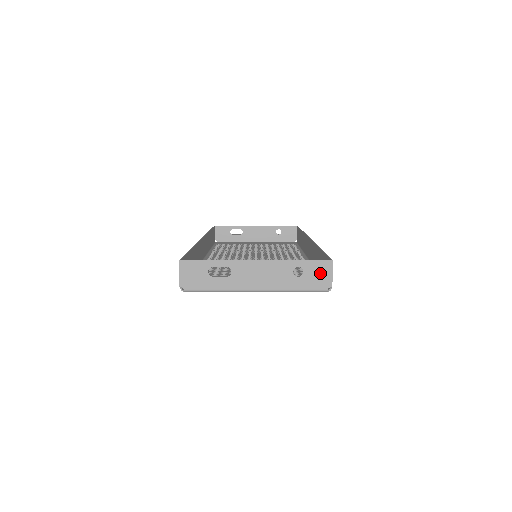
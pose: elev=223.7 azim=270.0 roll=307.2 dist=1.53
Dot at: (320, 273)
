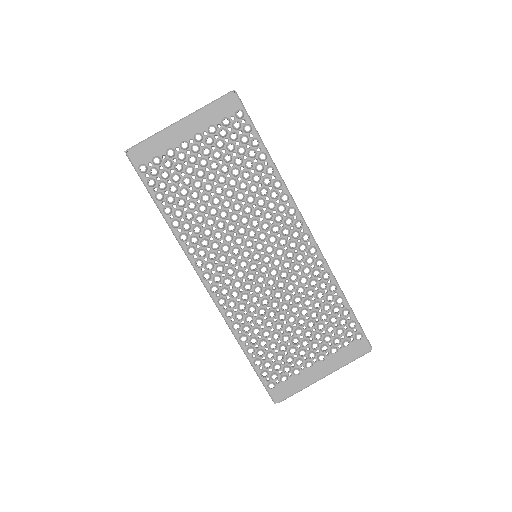
Dot at: occluded
